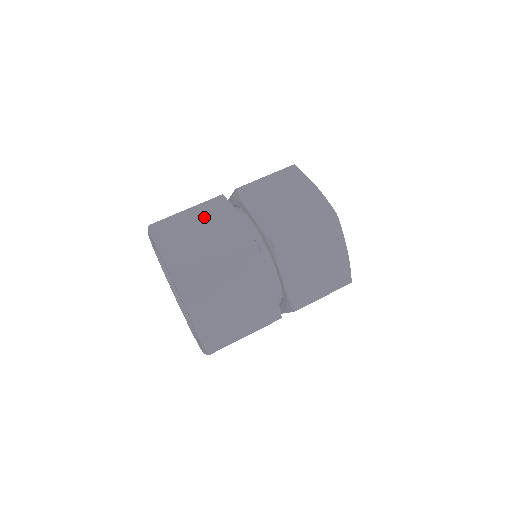
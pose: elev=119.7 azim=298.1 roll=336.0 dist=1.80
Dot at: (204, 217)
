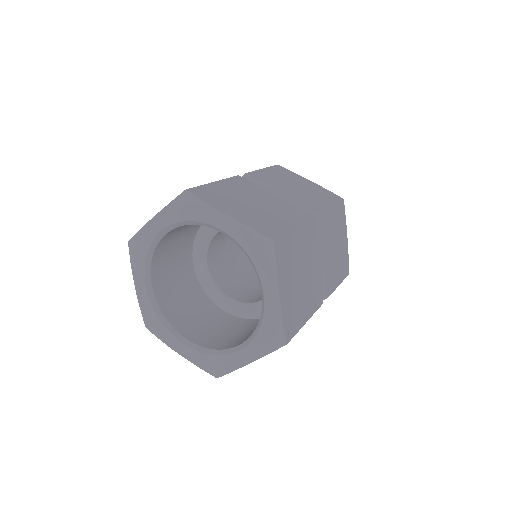
Dot at: occluded
